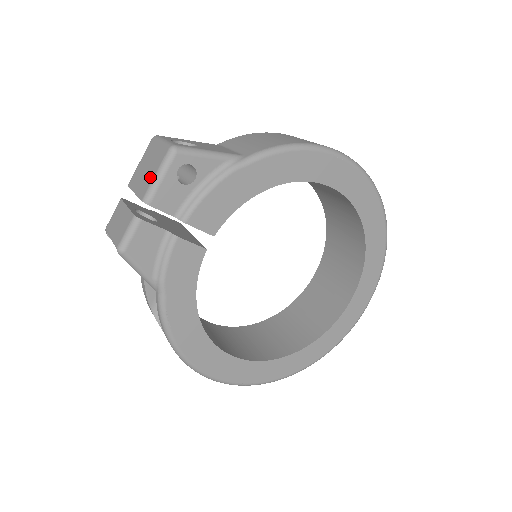
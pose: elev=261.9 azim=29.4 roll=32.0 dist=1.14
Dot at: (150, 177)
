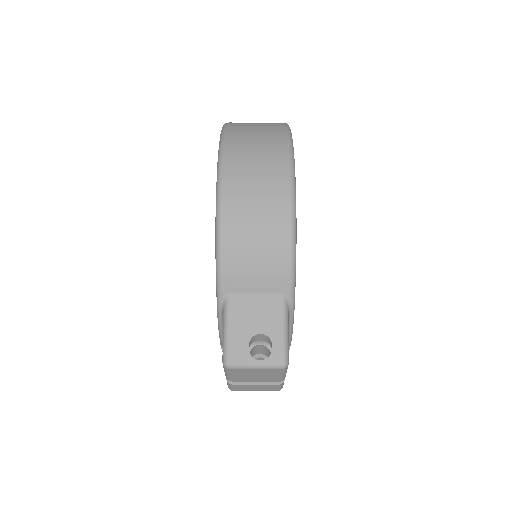
Dot at: (274, 377)
